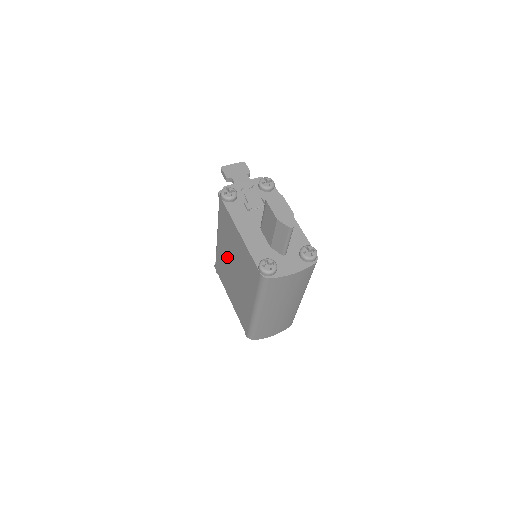
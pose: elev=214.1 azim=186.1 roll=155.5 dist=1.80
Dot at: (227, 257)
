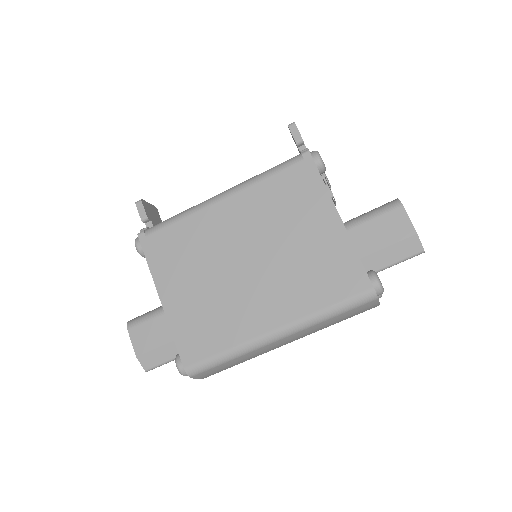
Dot at: (237, 236)
